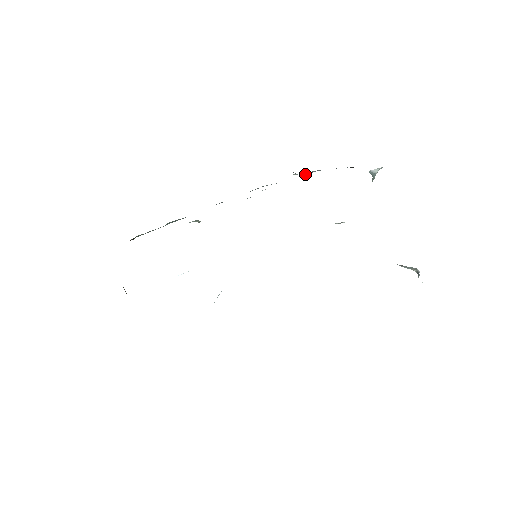
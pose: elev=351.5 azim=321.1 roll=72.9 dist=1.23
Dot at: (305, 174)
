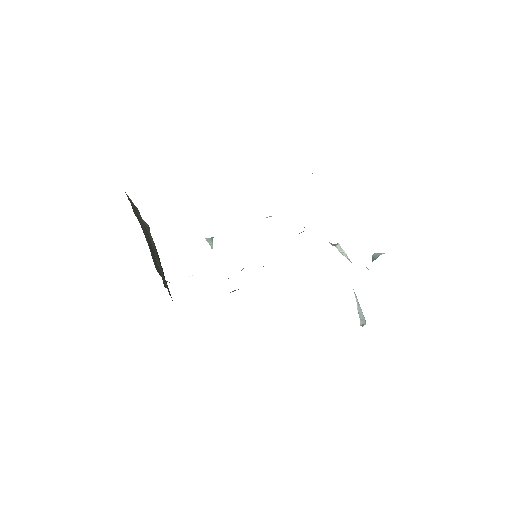
Dot at: occluded
